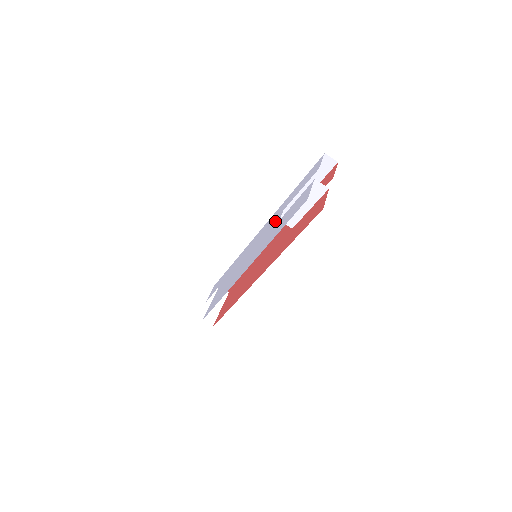
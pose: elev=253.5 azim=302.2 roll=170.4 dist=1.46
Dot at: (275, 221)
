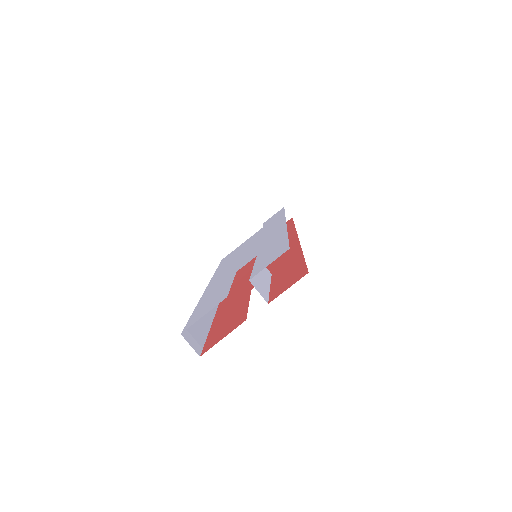
Dot at: (250, 257)
